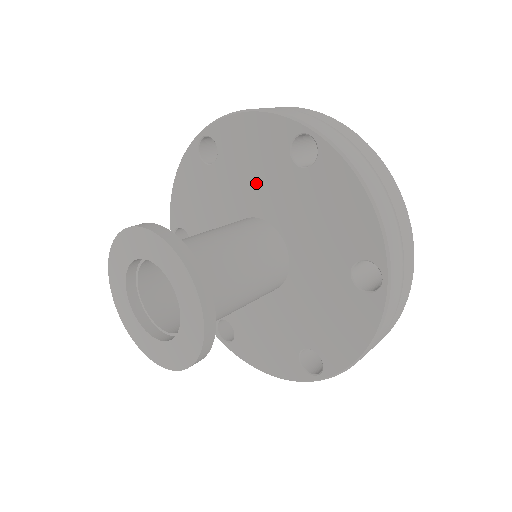
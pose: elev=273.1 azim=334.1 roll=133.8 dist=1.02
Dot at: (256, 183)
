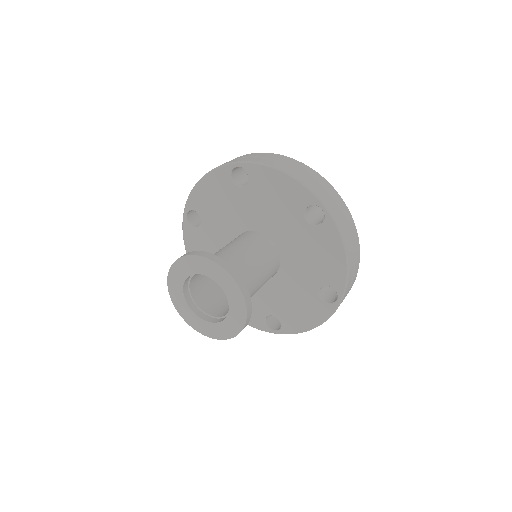
Dot at: (229, 214)
